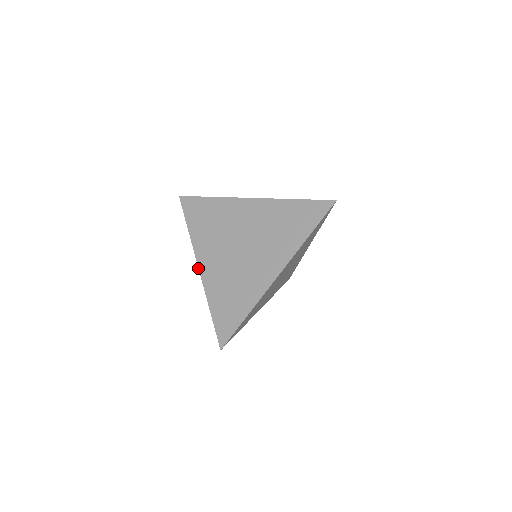
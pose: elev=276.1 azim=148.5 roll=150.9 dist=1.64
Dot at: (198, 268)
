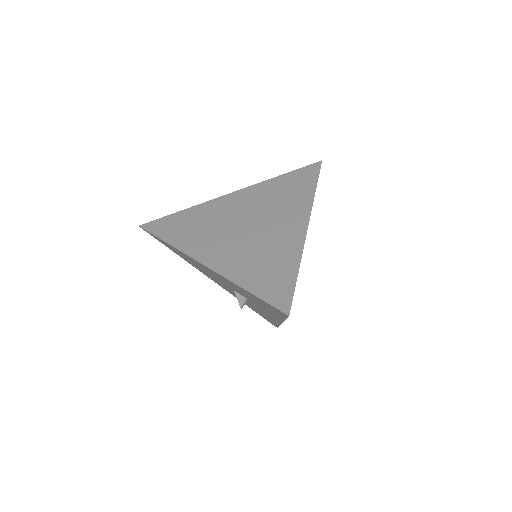
Dot at: (203, 264)
